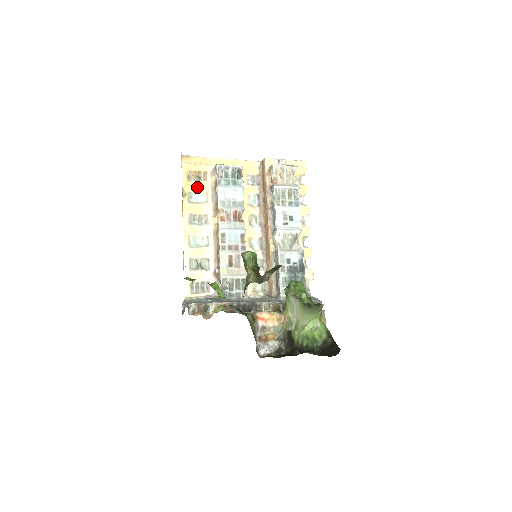
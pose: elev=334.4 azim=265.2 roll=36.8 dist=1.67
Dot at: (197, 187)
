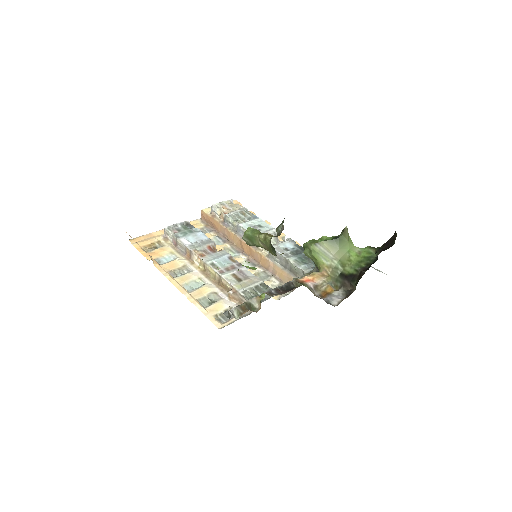
Dot at: (159, 253)
